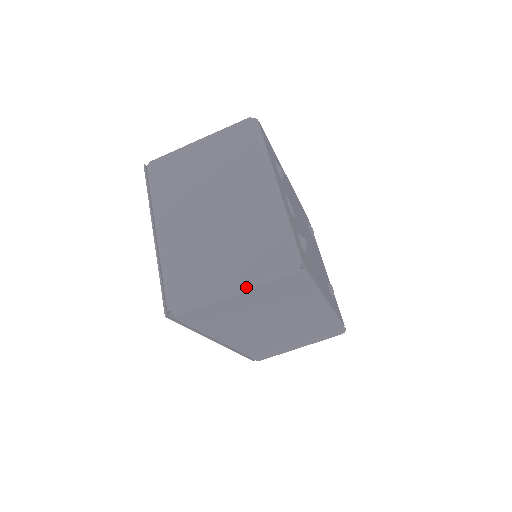
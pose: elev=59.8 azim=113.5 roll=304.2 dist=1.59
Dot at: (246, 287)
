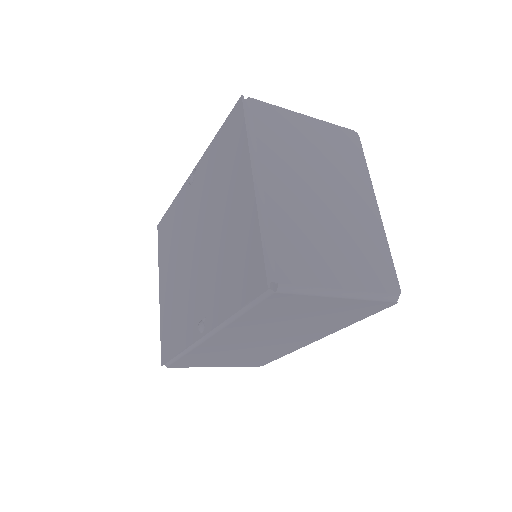
Dot at: (357, 295)
